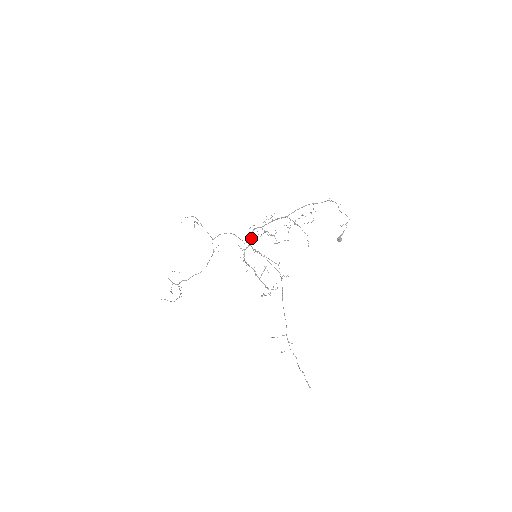
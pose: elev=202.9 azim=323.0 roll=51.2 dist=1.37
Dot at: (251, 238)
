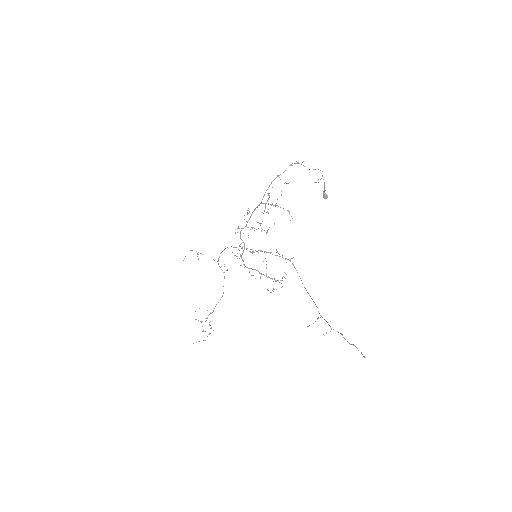
Dot at: (242, 242)
